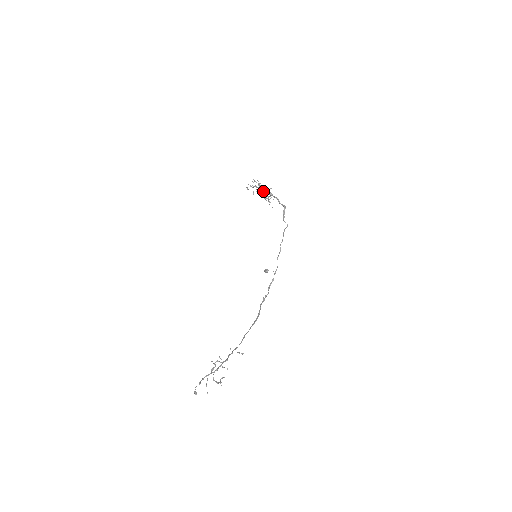
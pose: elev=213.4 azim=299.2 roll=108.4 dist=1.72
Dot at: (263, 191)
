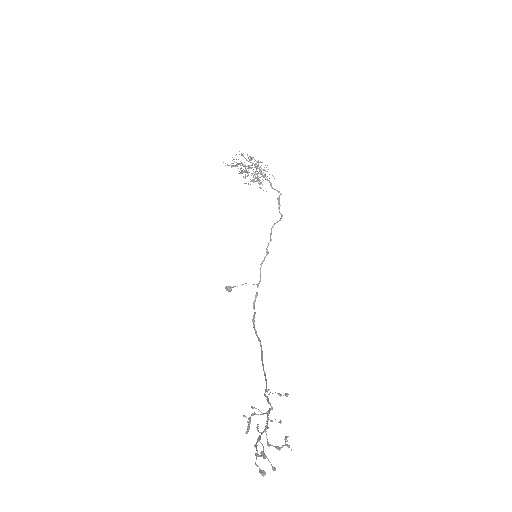
Dot at: (260, 167)
